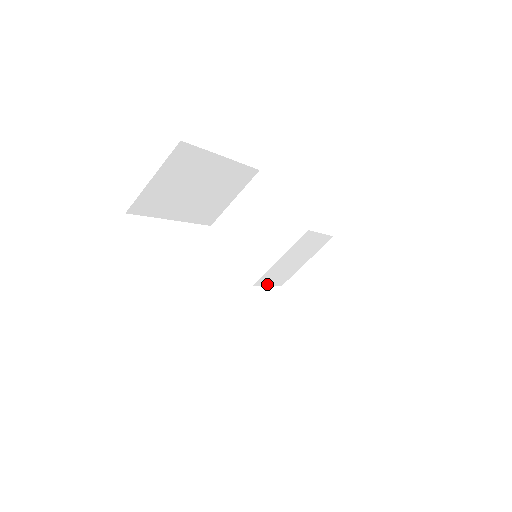
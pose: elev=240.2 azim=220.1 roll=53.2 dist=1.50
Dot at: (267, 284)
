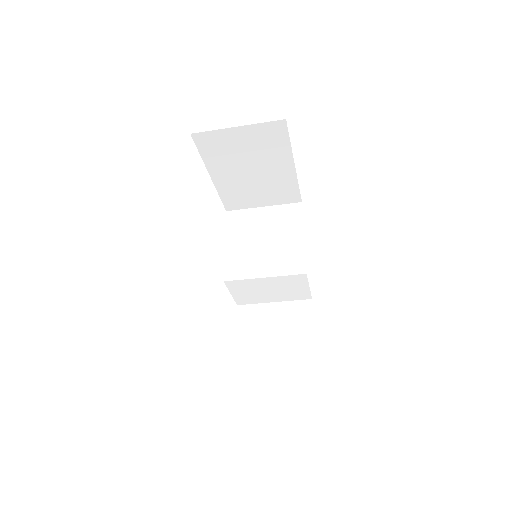
Dot at: (232, 291)
